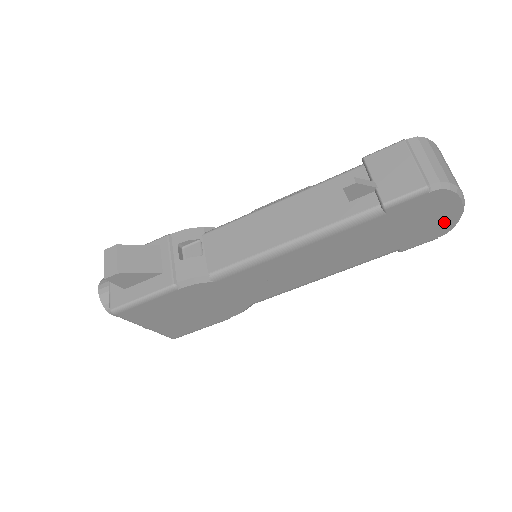
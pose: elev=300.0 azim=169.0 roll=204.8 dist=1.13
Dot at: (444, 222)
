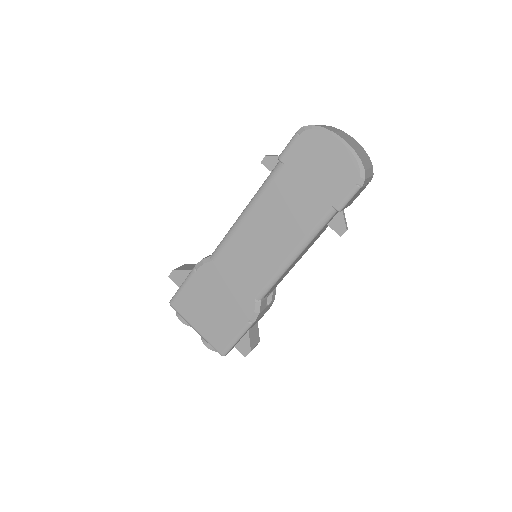
Dot at: (343, 164)
